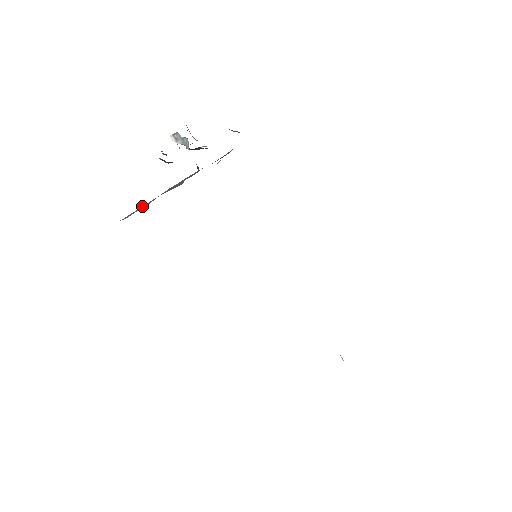
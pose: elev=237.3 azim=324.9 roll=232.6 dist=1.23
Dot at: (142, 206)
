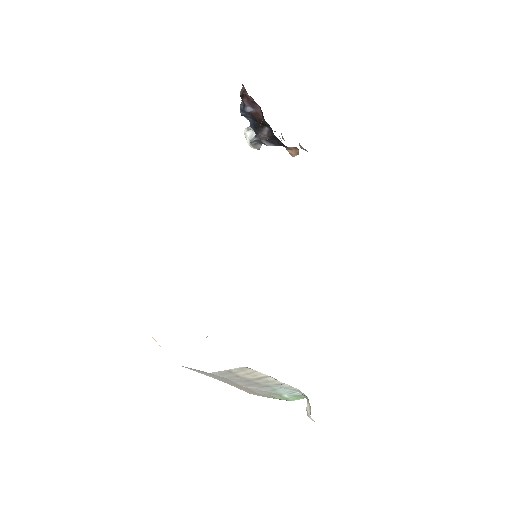
Dot at: occluded
